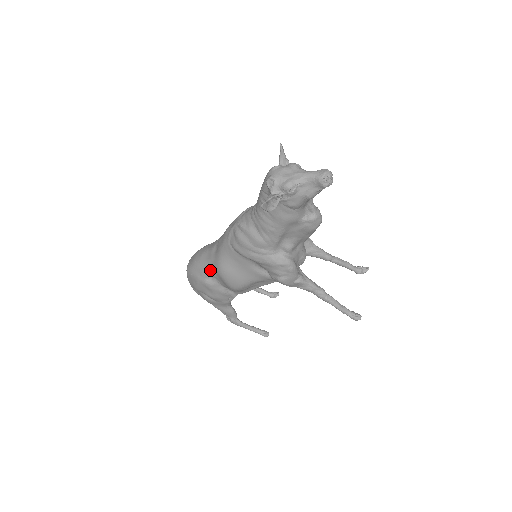
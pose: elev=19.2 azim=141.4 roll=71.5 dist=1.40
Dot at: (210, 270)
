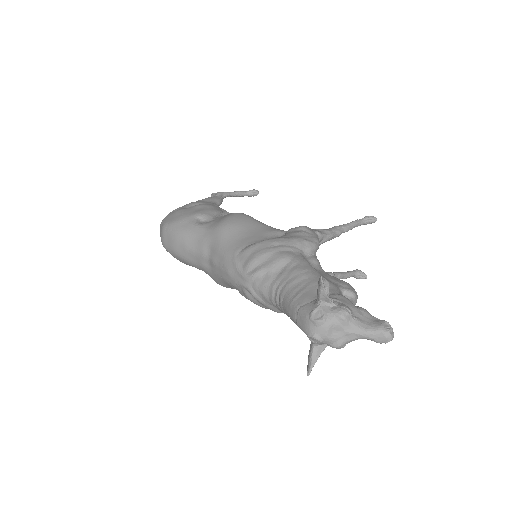
Dot at: occluded
